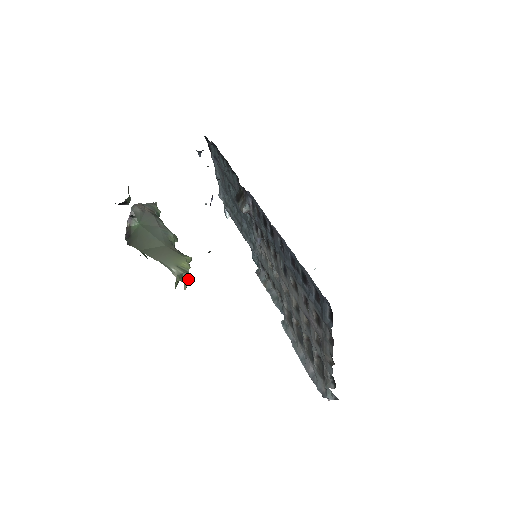
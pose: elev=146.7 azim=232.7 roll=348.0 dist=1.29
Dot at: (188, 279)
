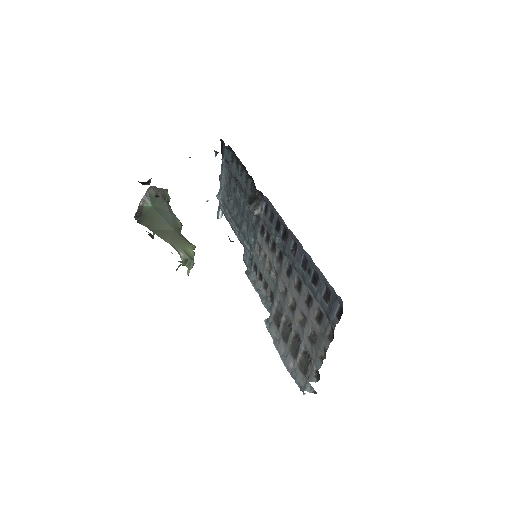
Dot at: (192, 265)
